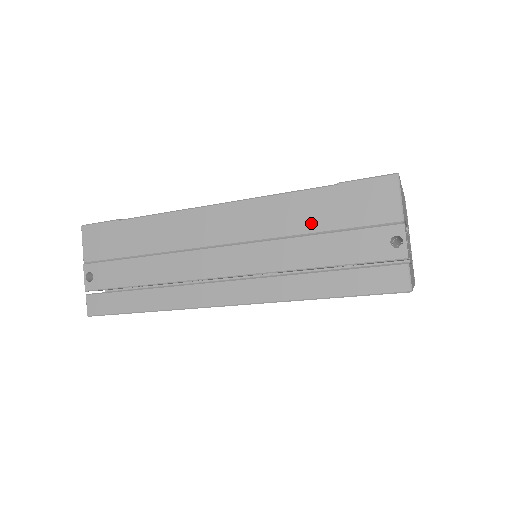
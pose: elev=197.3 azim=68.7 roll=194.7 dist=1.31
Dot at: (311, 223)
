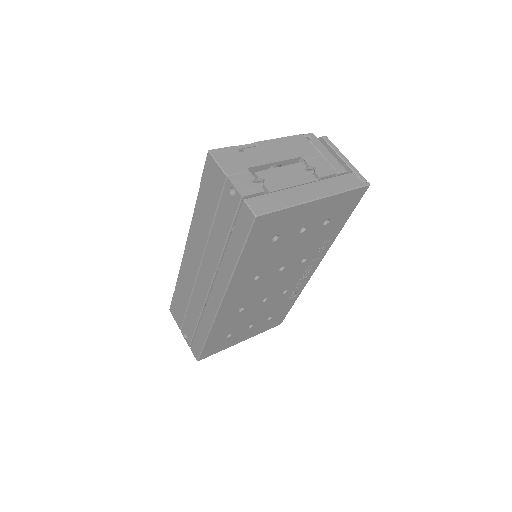
Dot at: (208, 220)
